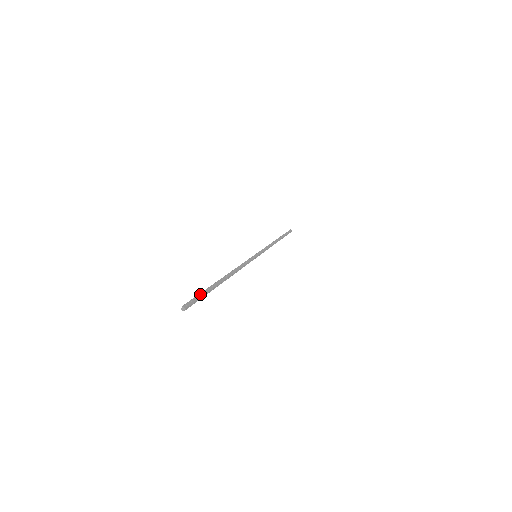
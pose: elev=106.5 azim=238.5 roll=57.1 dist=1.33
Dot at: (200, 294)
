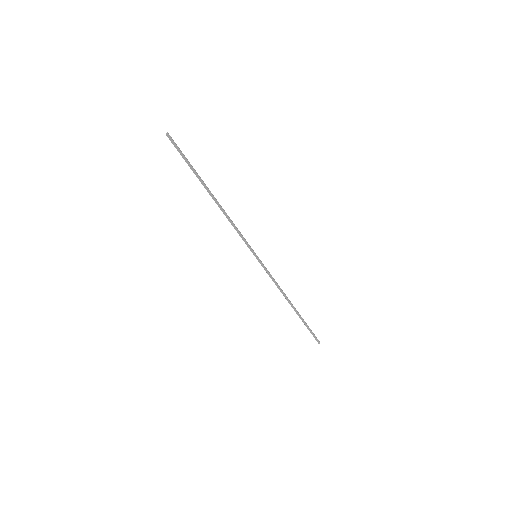
Dot at: occluded
